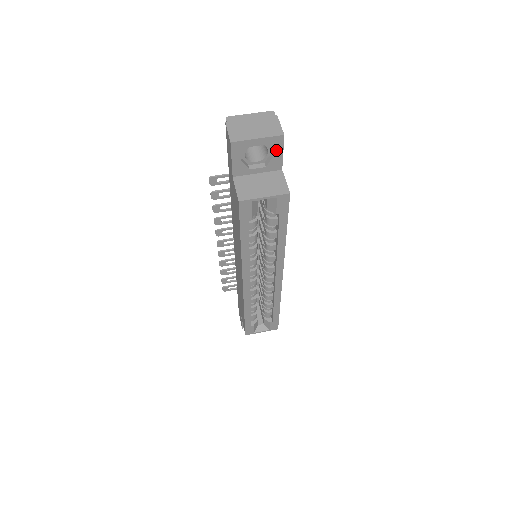
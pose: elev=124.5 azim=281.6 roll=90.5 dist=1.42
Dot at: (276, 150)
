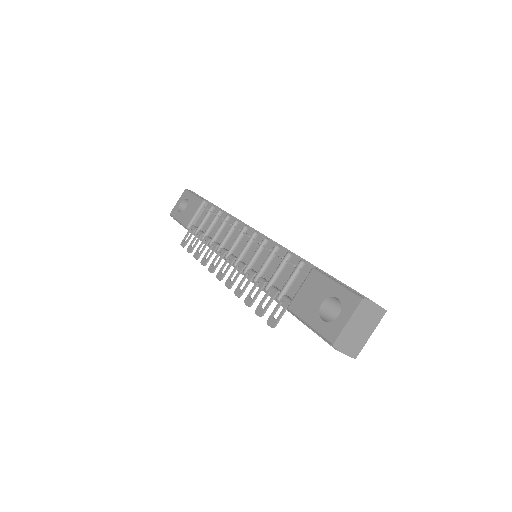
Dot at: occluded
